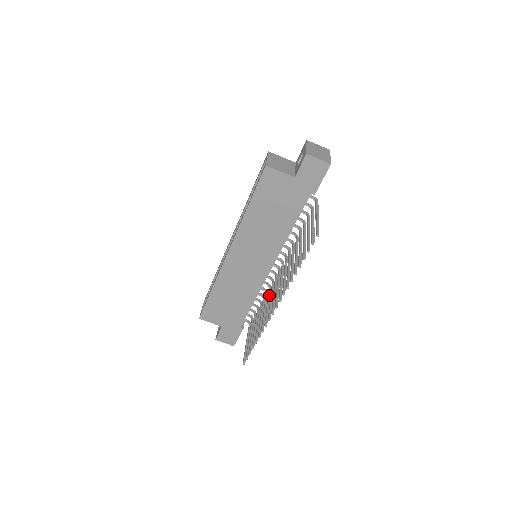
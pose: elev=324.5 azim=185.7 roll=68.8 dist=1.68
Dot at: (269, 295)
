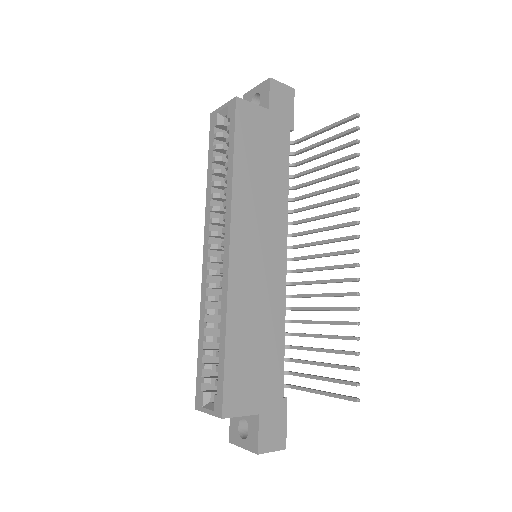
Dot at: (306, 294)
